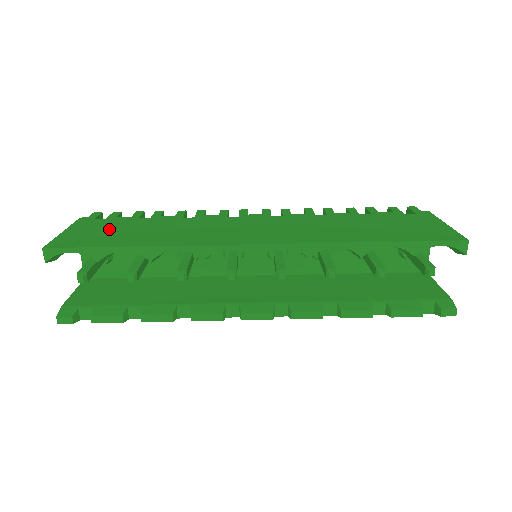
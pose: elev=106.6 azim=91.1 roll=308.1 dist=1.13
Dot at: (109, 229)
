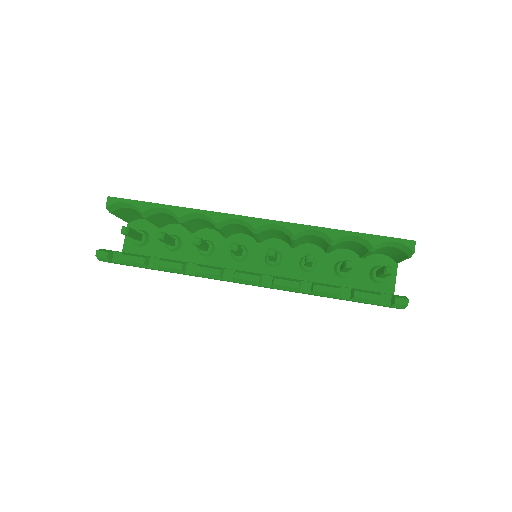
Dot at: occluded
